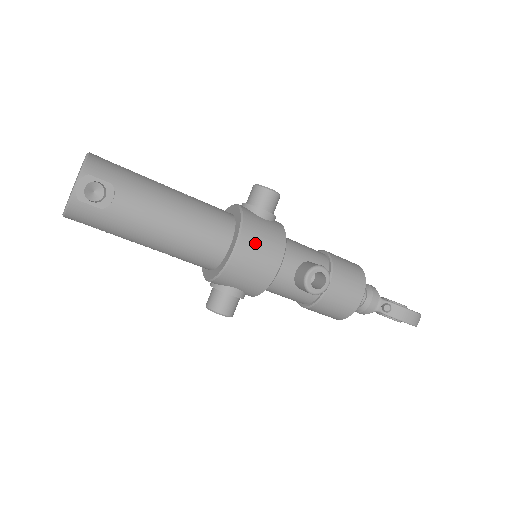
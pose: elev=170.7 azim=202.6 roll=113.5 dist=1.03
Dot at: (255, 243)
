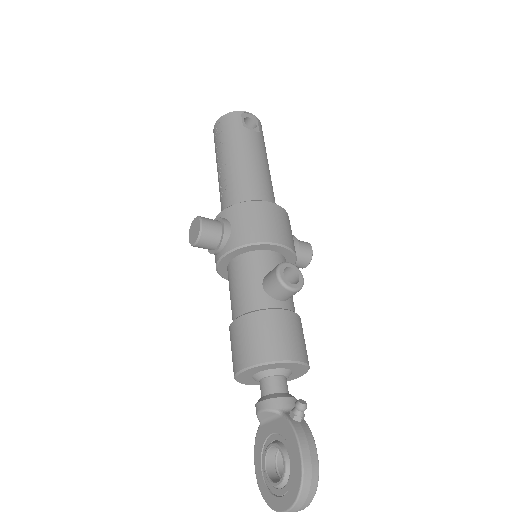
Dot at: (282, 219)
